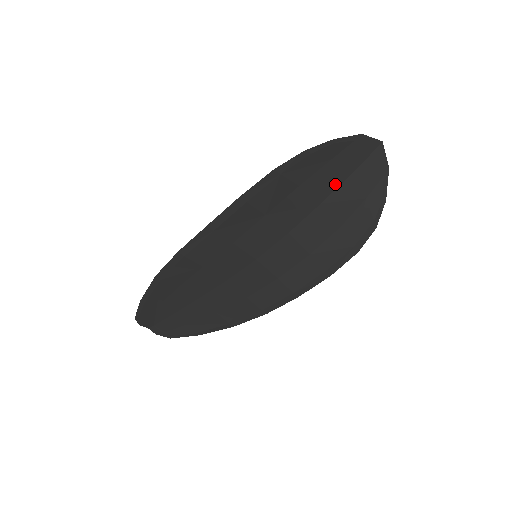
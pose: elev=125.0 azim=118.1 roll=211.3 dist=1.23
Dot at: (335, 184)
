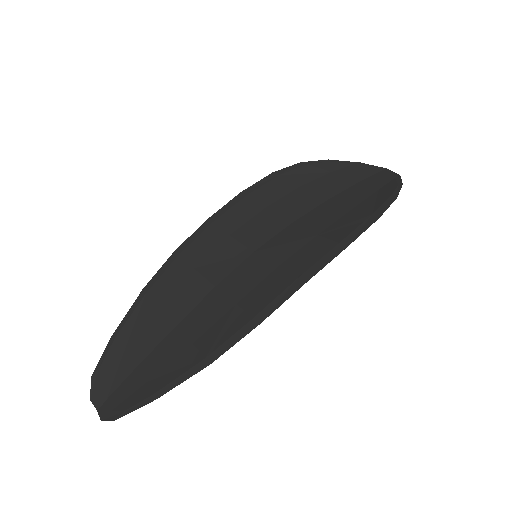
Dot at: (341, 188)
